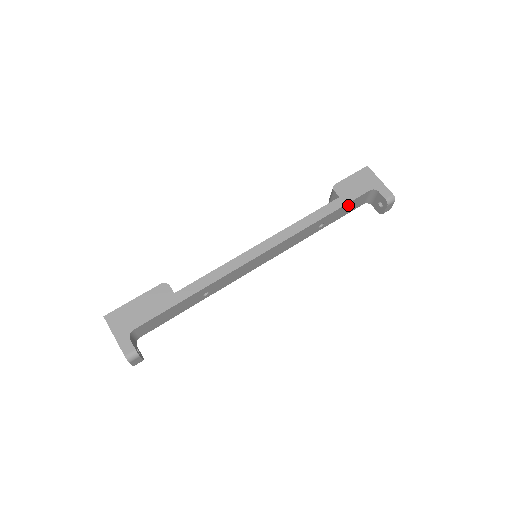
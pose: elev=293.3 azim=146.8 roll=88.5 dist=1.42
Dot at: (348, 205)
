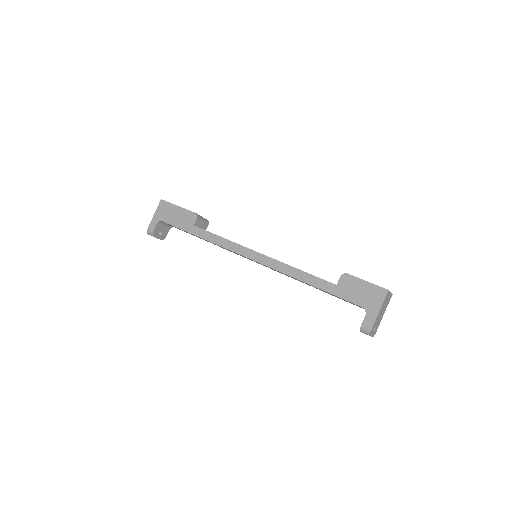
Dot at: occluded
